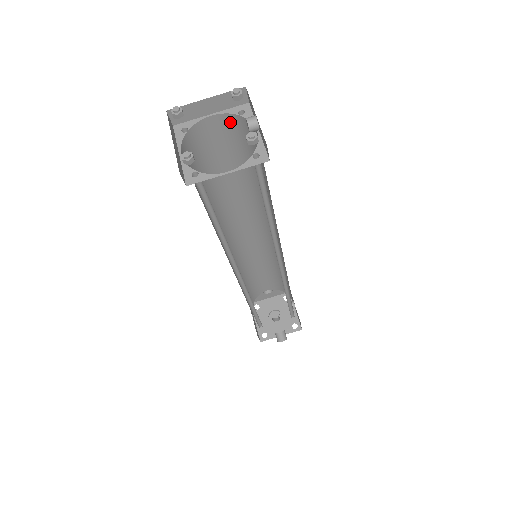
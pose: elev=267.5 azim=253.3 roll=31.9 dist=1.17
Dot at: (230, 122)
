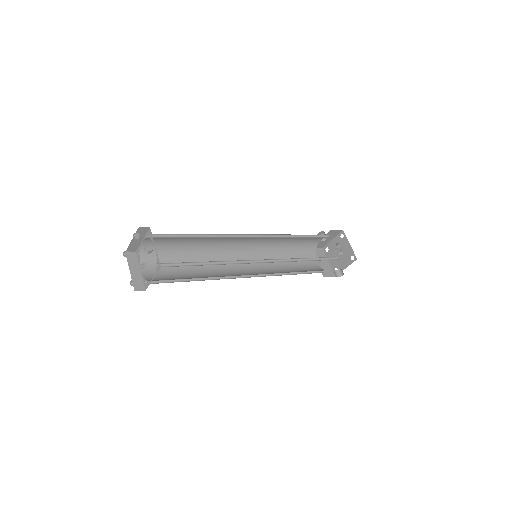
Dot at: (153, 238)
